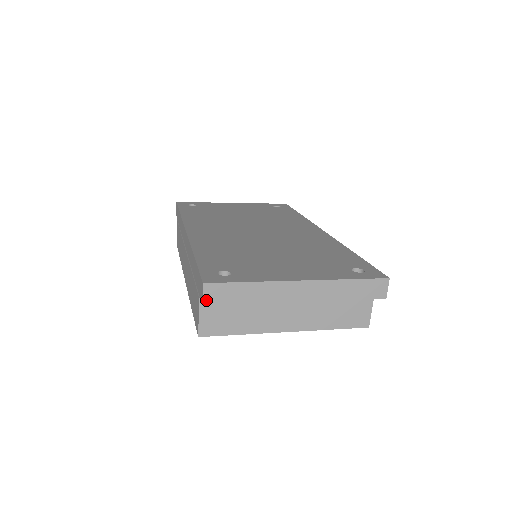
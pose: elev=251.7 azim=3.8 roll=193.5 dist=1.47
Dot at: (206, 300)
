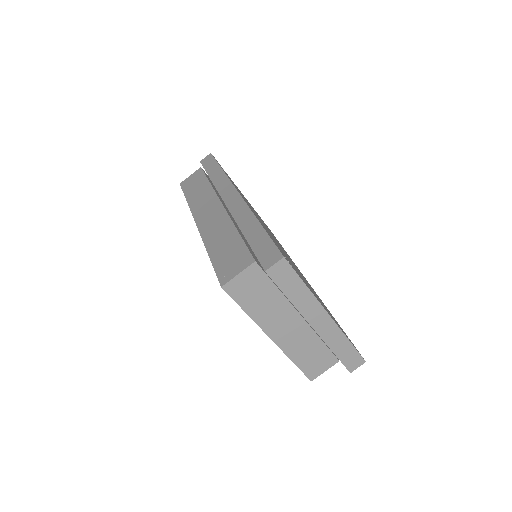
Dot at: (271, 270)
